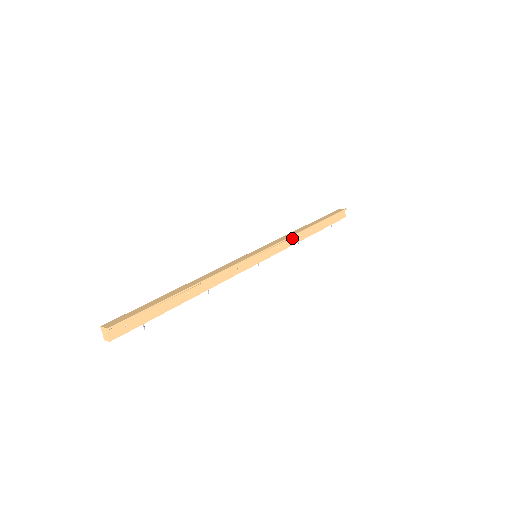
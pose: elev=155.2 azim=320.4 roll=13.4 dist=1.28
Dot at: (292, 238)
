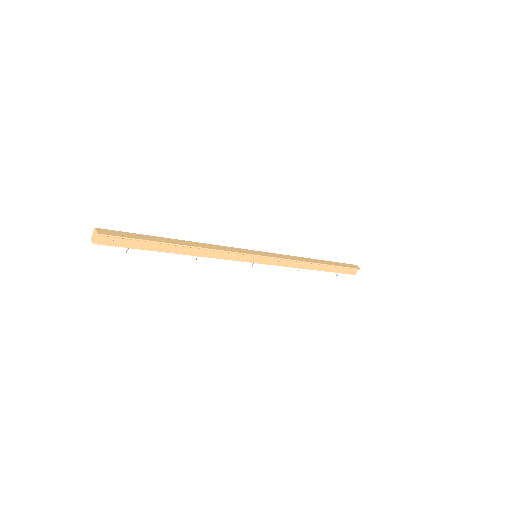
Dot at: (296, 262)
